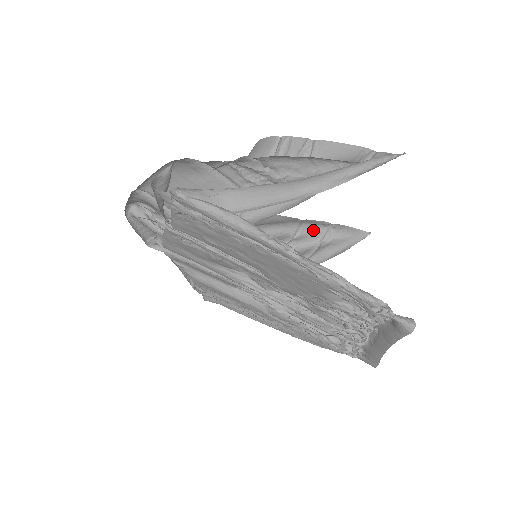
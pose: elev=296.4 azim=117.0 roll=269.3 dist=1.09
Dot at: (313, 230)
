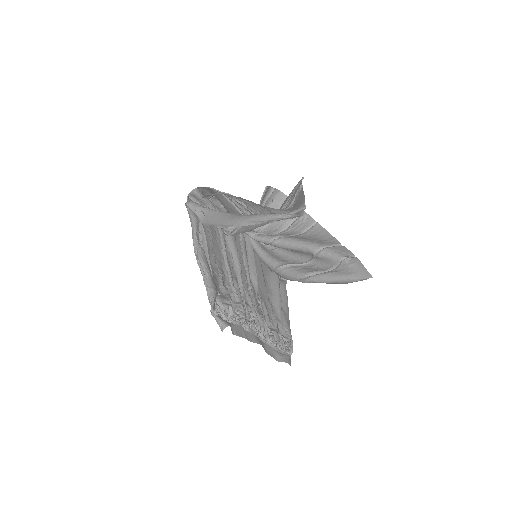
Dot at: (329, 256)
